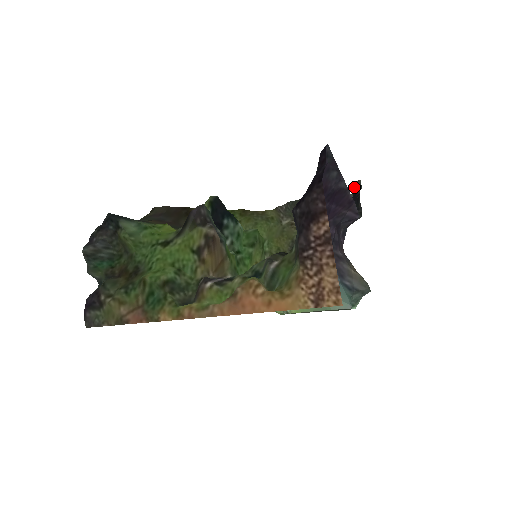
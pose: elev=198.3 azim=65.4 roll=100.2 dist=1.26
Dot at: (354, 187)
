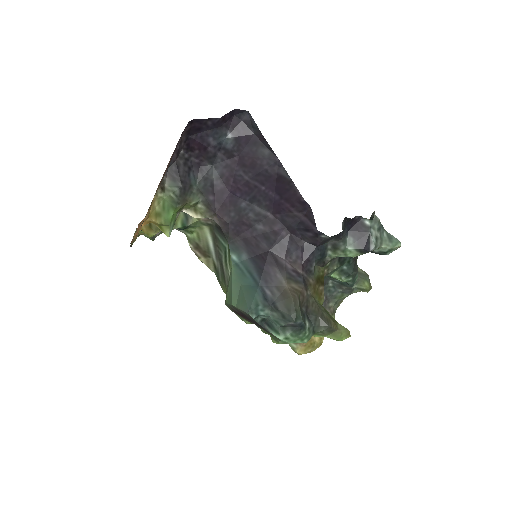
Dot at: (383, 227)
